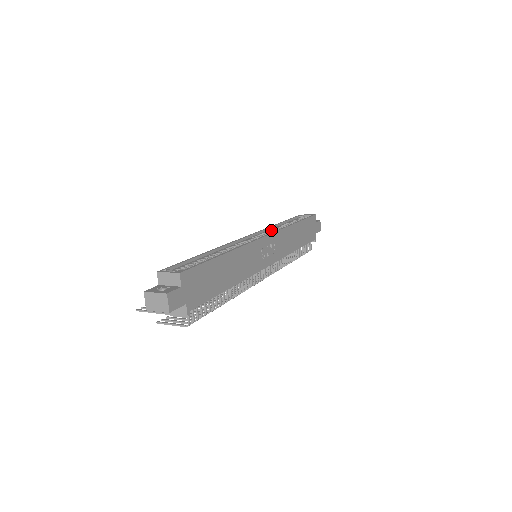
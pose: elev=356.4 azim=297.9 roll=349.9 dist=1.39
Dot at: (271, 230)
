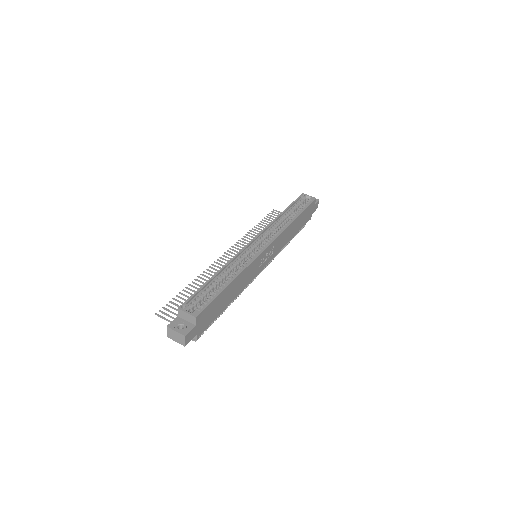
Dot at: (273, 227)
